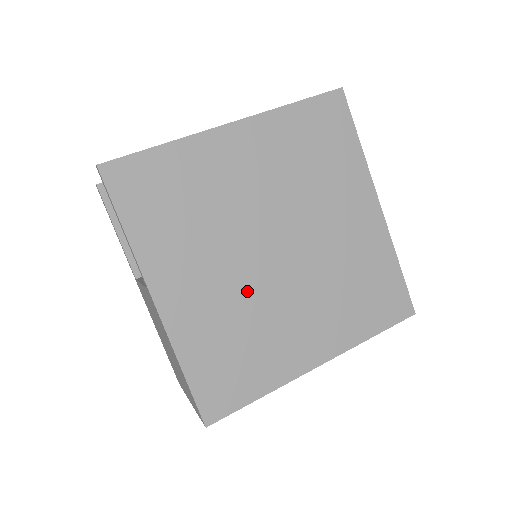
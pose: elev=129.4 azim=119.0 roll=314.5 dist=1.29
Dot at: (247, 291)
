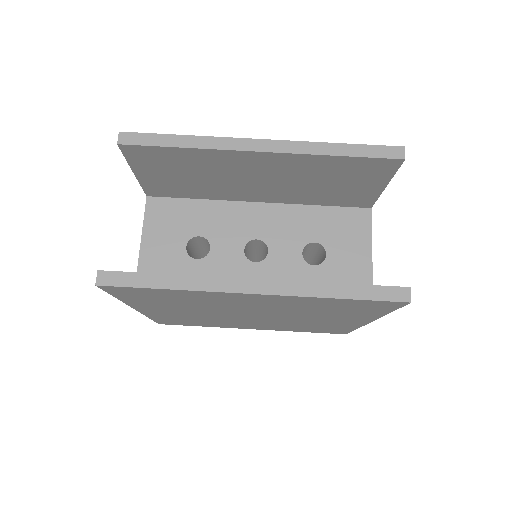
Dot at: (214, 317)
